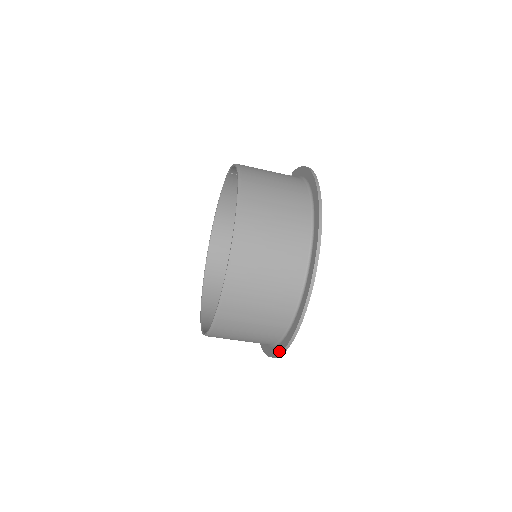
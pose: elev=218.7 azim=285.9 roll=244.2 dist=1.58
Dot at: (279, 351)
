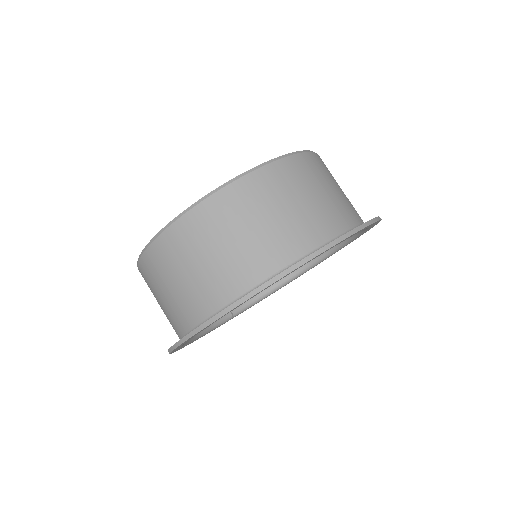
Dot at: occluded
